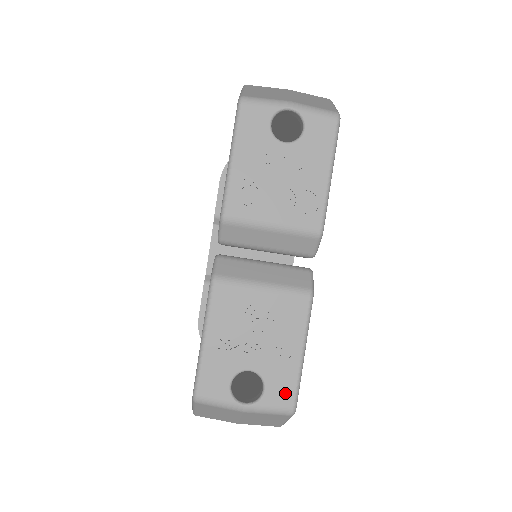
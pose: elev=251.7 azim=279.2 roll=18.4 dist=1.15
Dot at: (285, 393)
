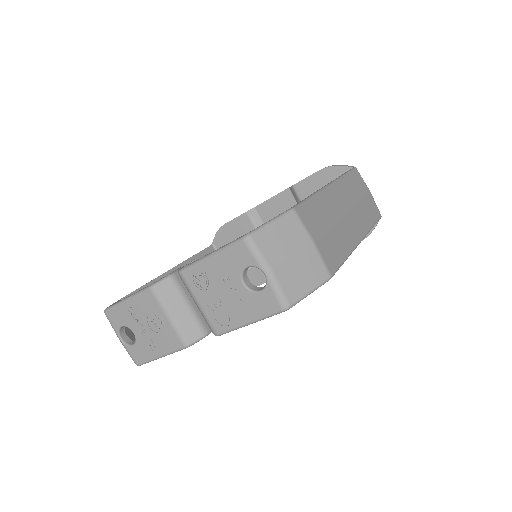
Dot at: (139, 357)
